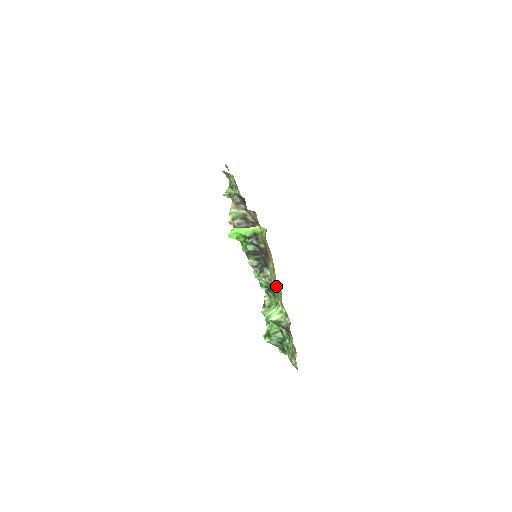
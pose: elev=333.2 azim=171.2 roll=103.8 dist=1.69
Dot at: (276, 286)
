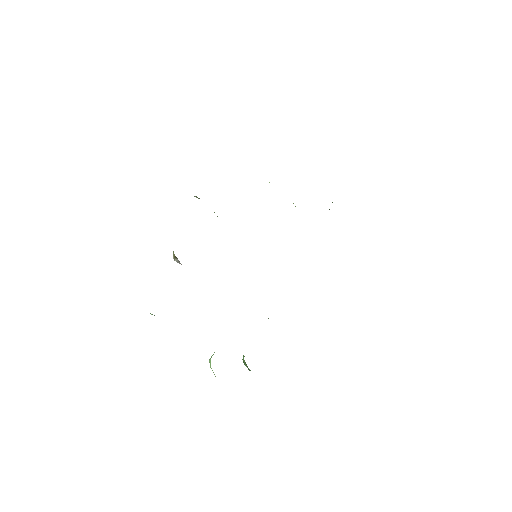
Dot at: occluded
